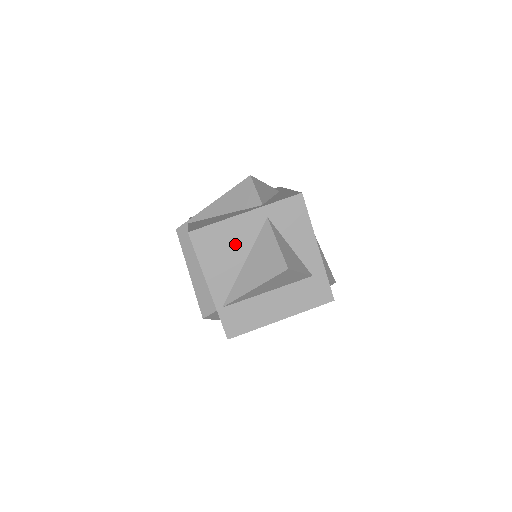
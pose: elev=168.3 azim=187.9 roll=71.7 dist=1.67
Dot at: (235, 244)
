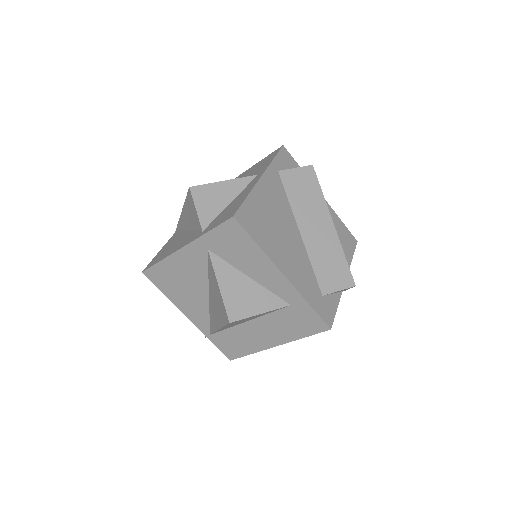
Dot at: (190, 279)
